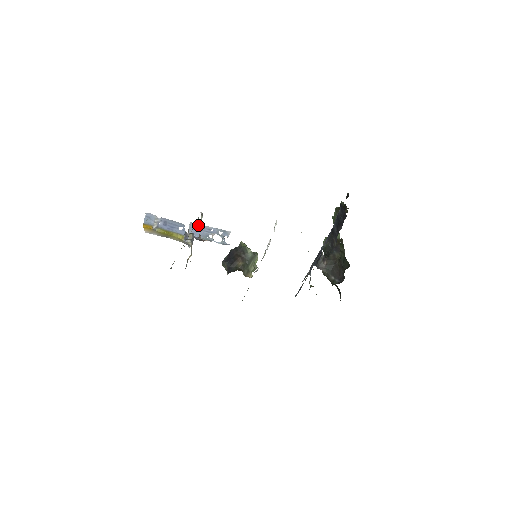
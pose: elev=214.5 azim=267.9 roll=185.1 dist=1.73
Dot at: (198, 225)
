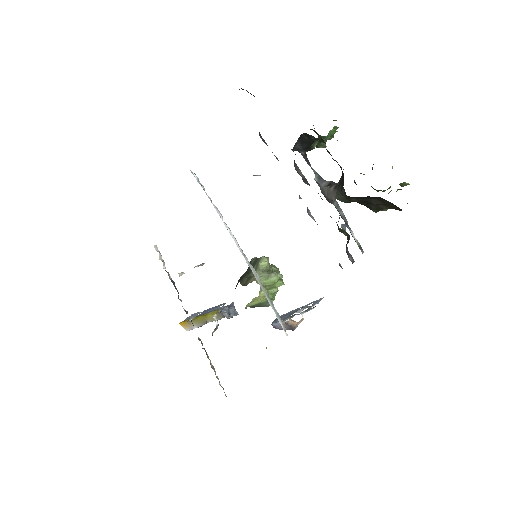
Dot at: (285, 314)
